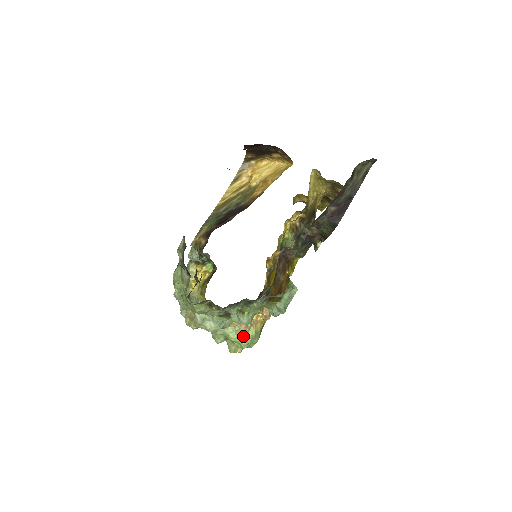
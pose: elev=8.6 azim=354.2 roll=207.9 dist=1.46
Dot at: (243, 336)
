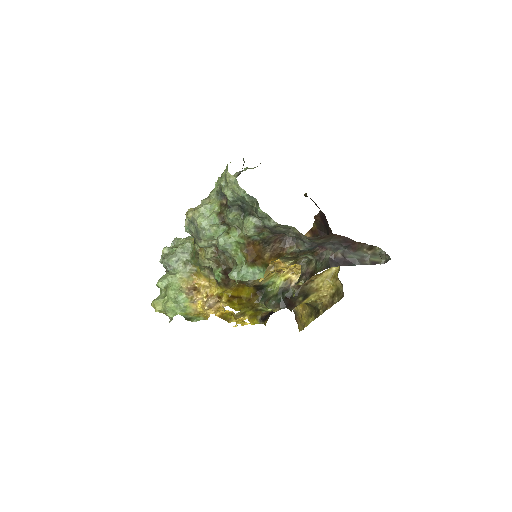
Dot at: (178, 296)
